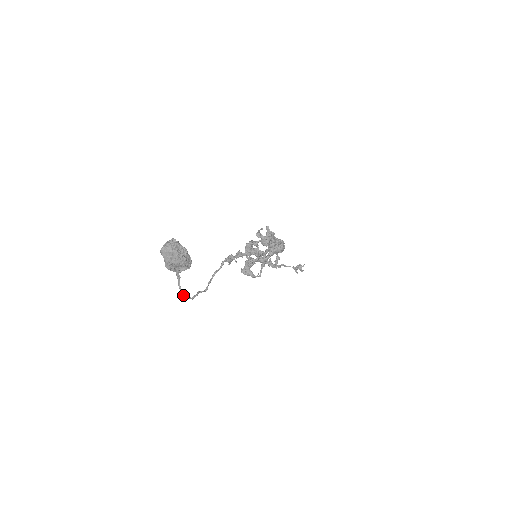
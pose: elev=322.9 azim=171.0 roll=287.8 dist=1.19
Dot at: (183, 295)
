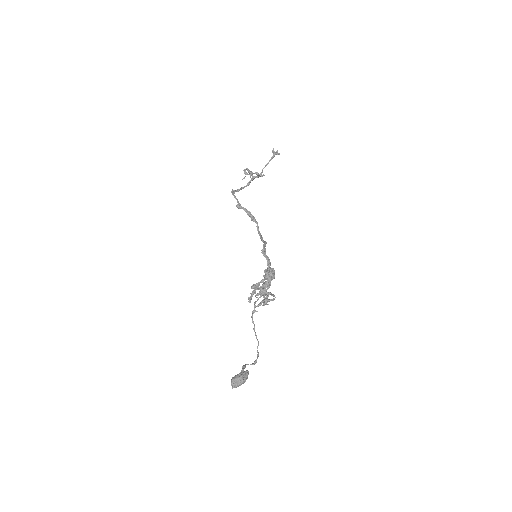
Dot at: occluded
